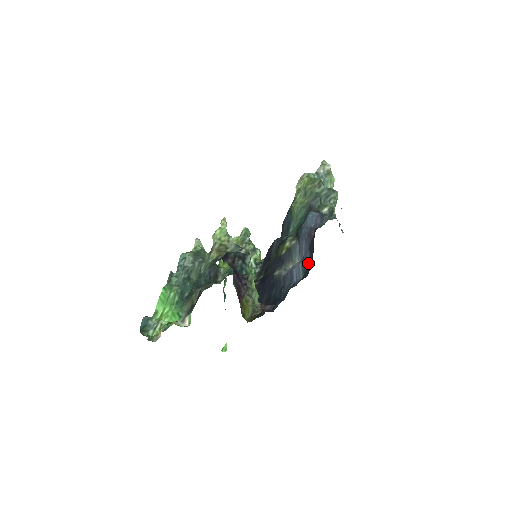
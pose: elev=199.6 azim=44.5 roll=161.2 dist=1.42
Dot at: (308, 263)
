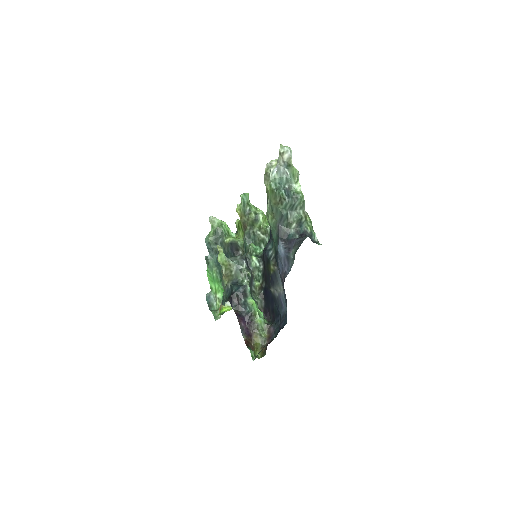
Dot at: occluded
